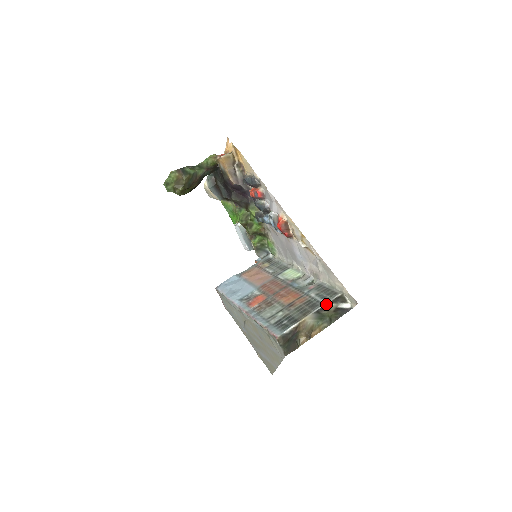
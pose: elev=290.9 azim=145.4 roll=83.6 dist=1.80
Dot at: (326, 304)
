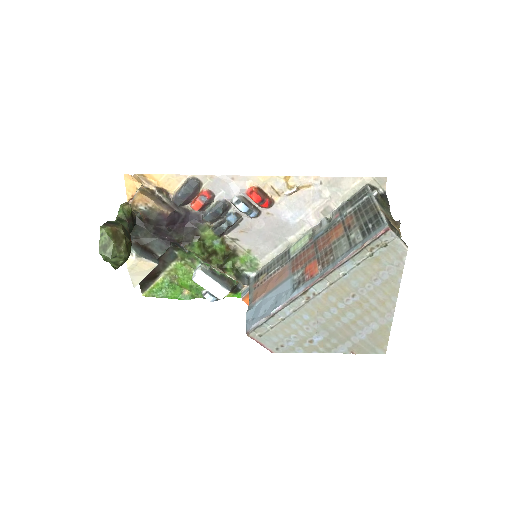
Dot at: (373, 193)
